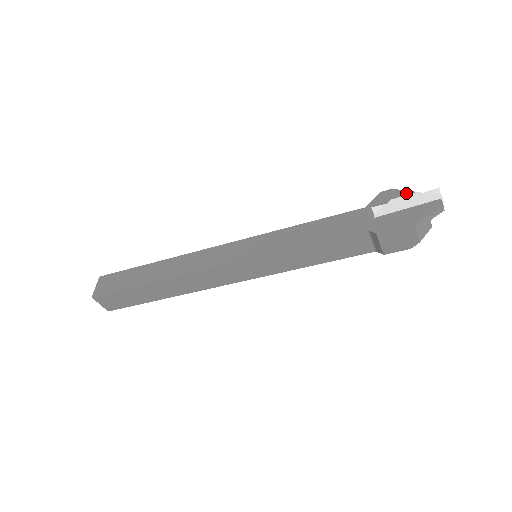
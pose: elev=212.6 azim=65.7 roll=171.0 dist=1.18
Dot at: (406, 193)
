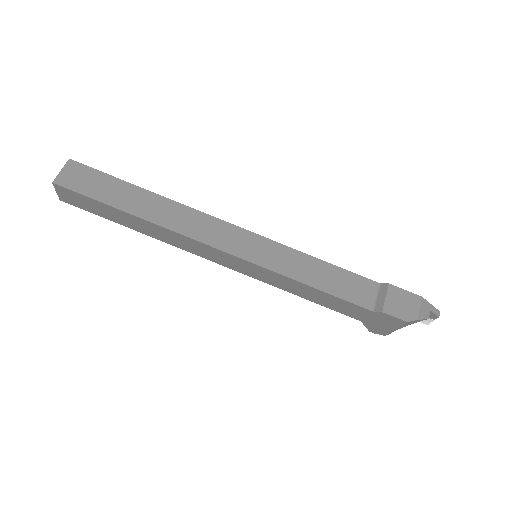
Dot at: occluded
